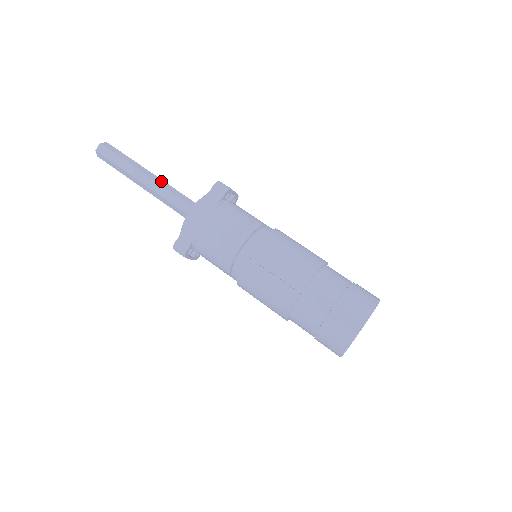
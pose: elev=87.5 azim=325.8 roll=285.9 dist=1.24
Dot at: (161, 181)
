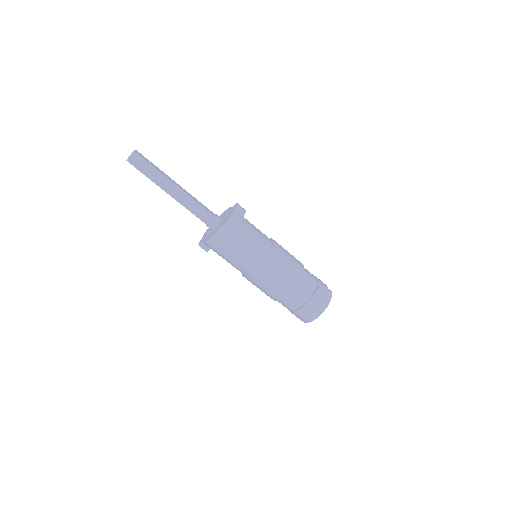
Dot at: (185, 195)
